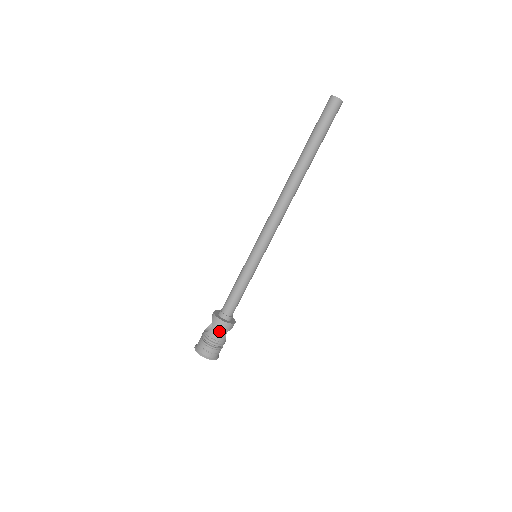
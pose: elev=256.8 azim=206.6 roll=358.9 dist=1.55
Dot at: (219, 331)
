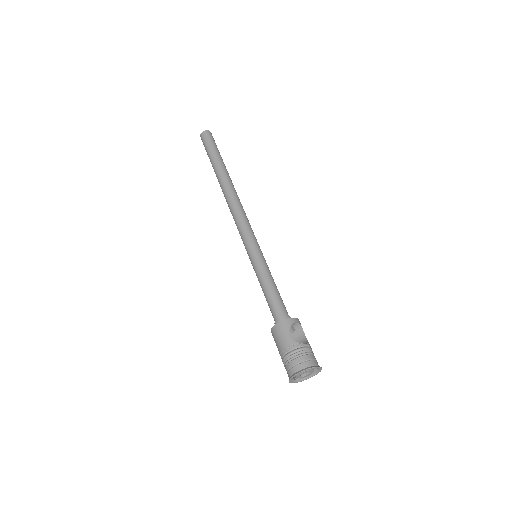
Dot at: (279, 338)
